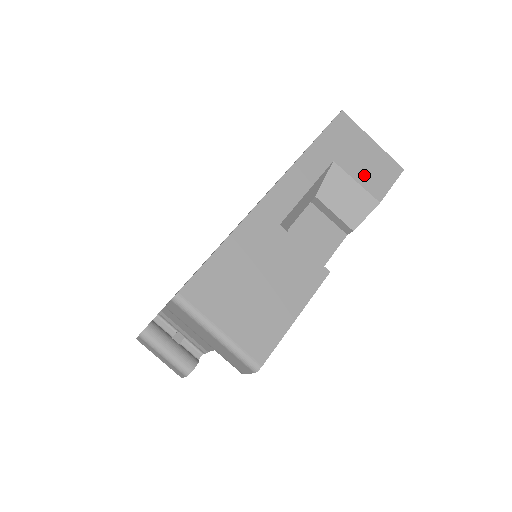
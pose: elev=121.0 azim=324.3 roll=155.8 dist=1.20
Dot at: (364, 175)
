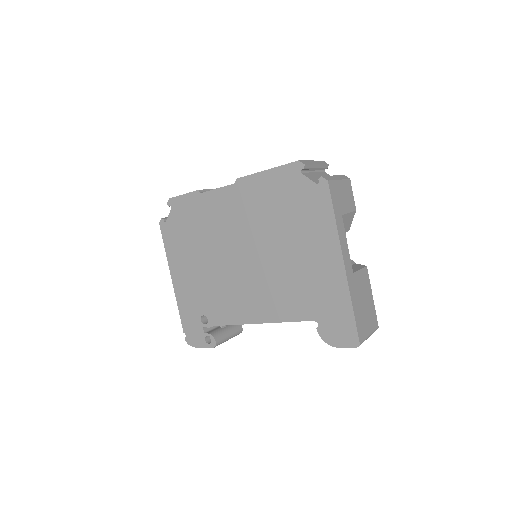
Dot at: (348, 205)
